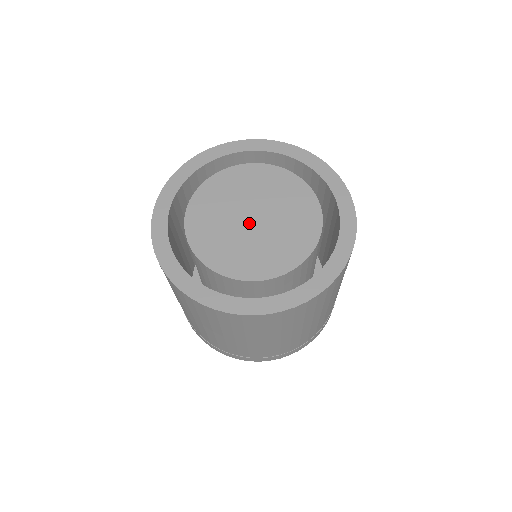
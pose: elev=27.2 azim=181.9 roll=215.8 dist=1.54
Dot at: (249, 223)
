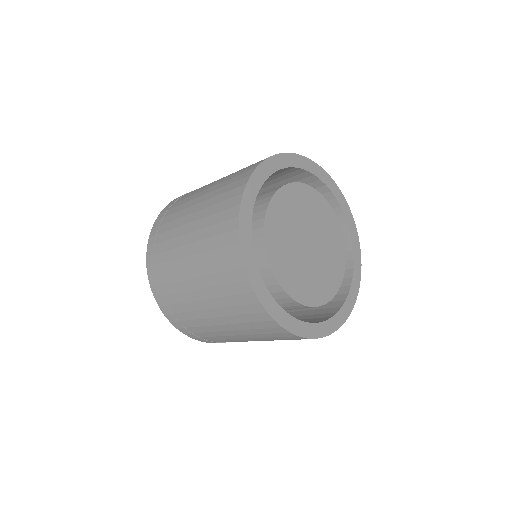
Dot at: (308, 249)
